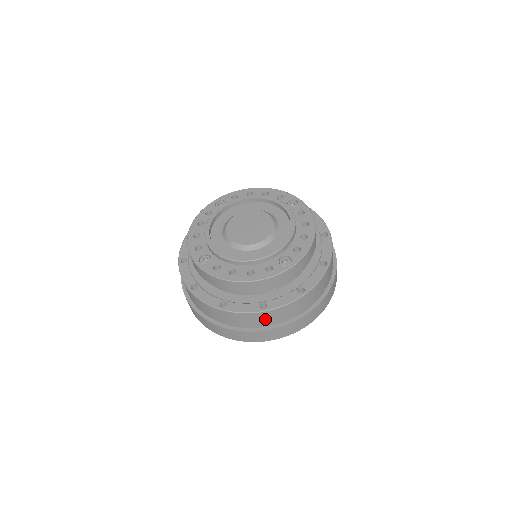
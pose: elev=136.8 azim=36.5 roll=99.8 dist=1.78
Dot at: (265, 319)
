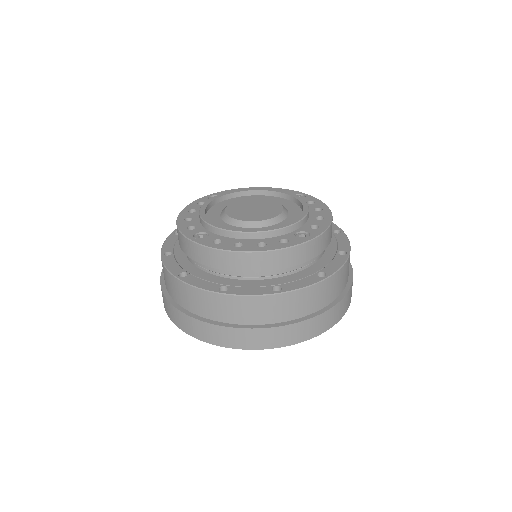
Dot at: (278, 308)
